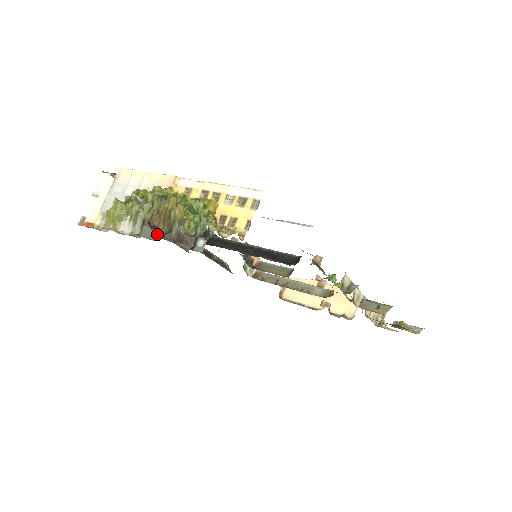
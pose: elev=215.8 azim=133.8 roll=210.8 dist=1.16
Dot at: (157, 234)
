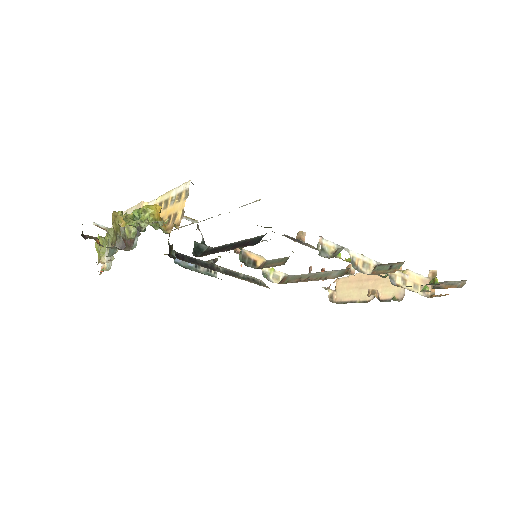
Dot at: (100, 245)
